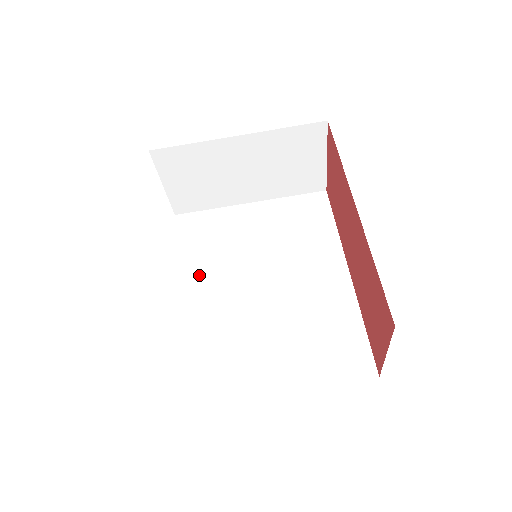
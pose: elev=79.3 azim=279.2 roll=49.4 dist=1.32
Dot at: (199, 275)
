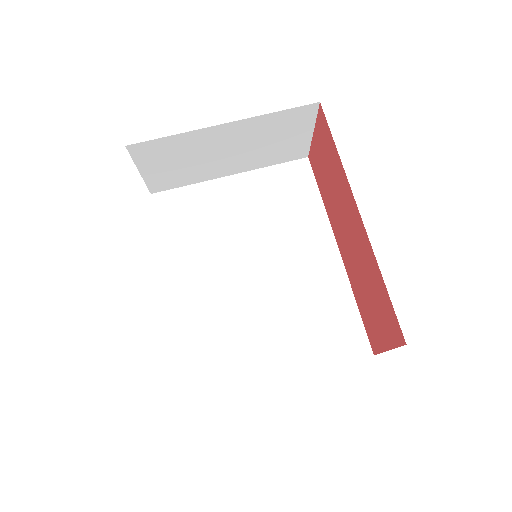
Dot at: (191, 265)
